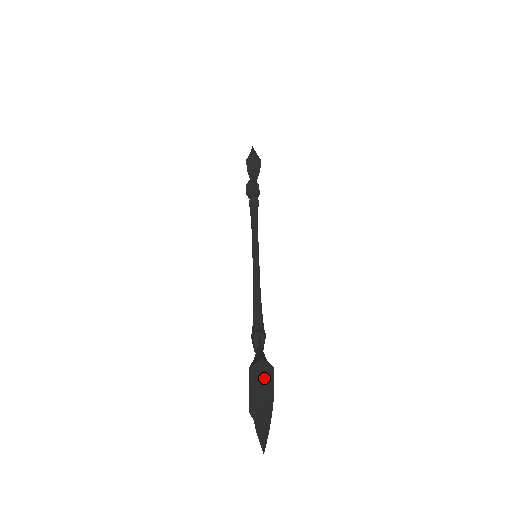
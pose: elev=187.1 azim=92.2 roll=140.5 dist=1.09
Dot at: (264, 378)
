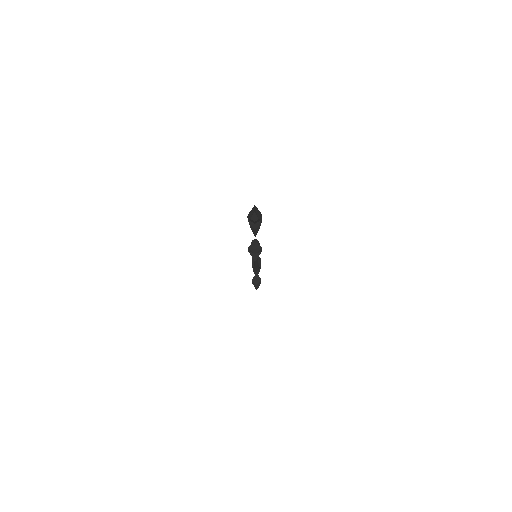
Dot at: (256, 207)
